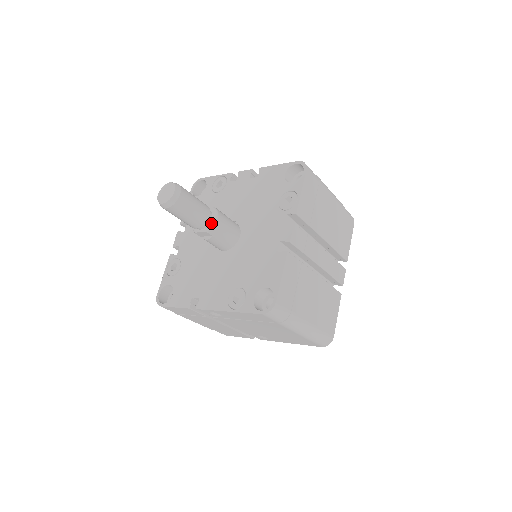
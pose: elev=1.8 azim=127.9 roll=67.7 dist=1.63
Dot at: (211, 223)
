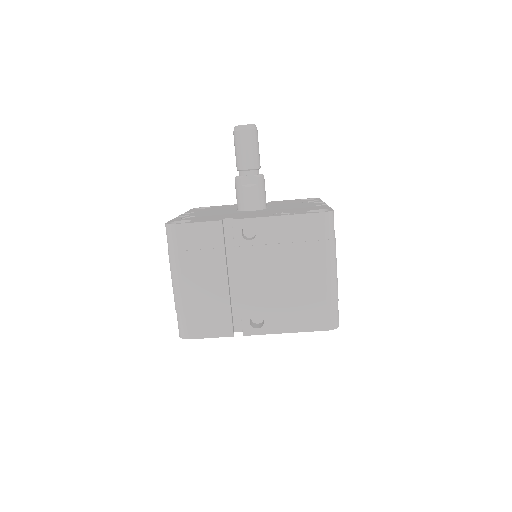
Dot at: (260, 174)
